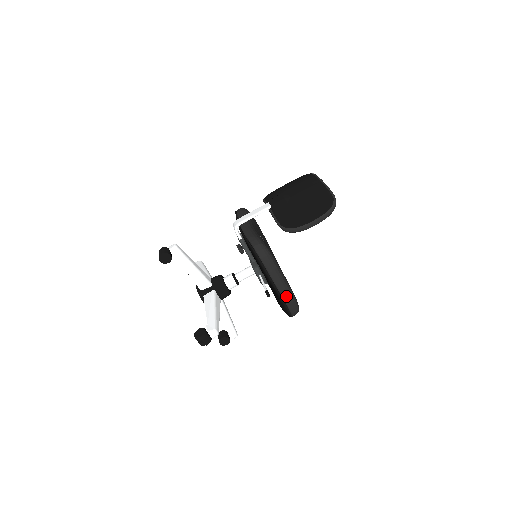
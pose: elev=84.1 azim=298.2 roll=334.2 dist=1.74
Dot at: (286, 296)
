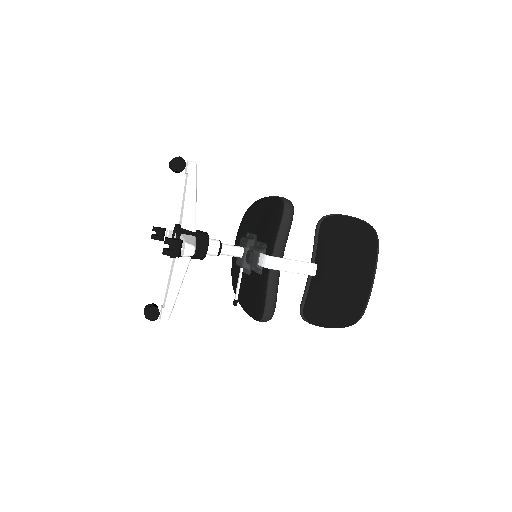
Dot at: occluded
